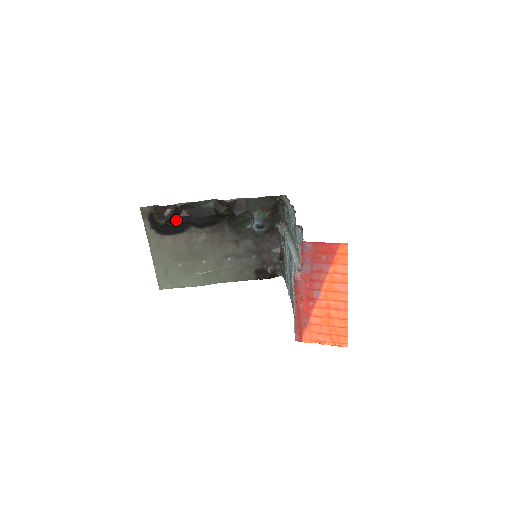
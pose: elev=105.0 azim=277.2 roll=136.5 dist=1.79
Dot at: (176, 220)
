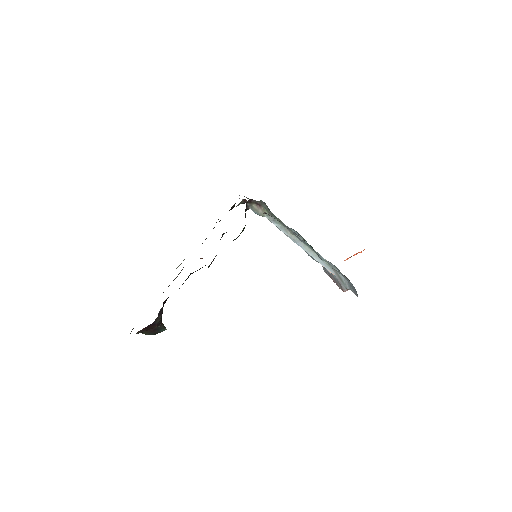
Dot at: occluded
